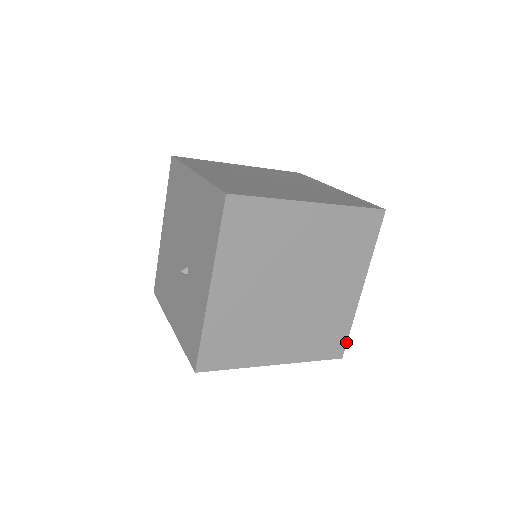
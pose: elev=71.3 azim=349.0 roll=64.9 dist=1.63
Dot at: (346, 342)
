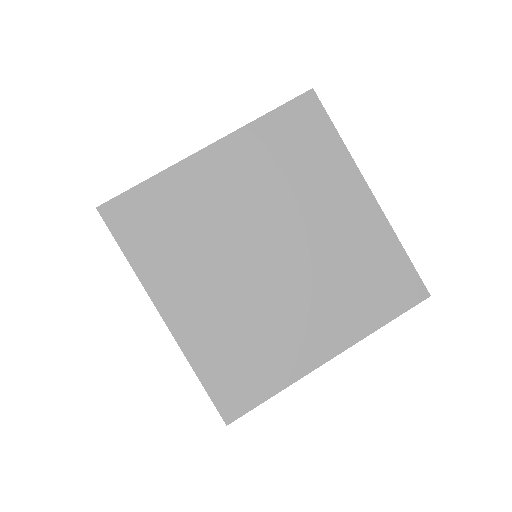
Dot at: (252, 408)
